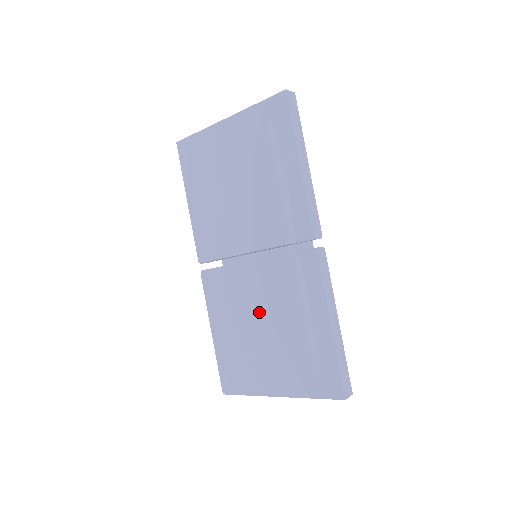
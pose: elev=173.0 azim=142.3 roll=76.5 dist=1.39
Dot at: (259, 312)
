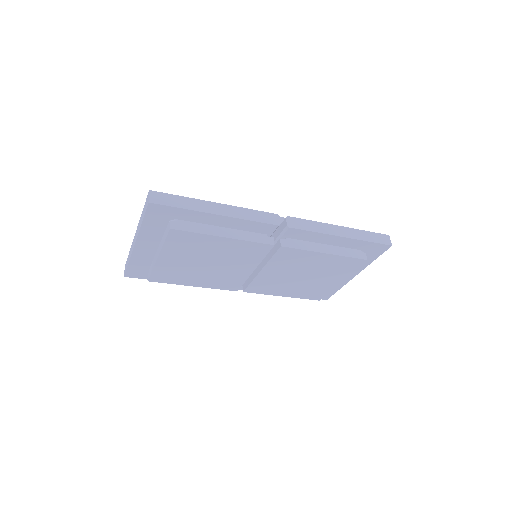
Dot at: (301, 274)
